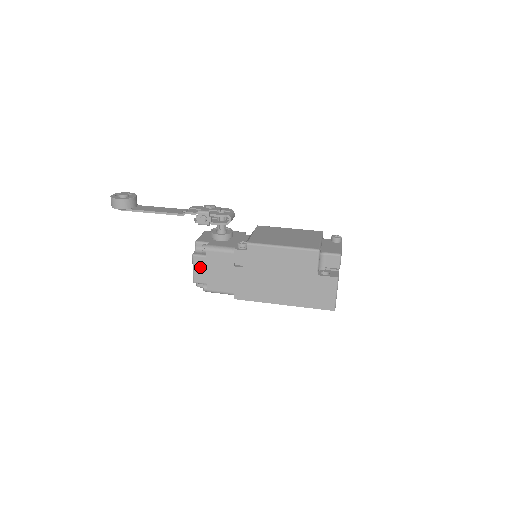
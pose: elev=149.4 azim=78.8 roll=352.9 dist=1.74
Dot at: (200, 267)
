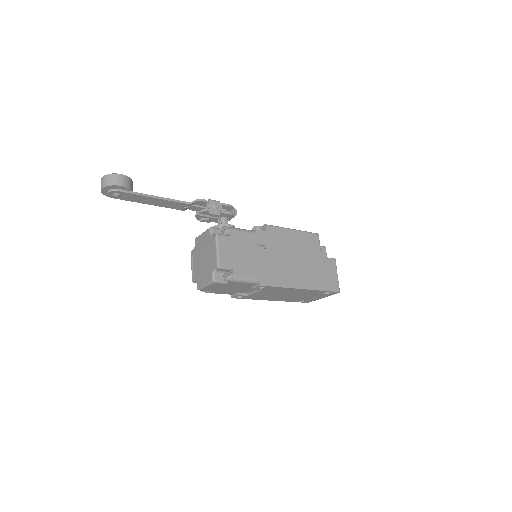
Dot at: (225, 248)
